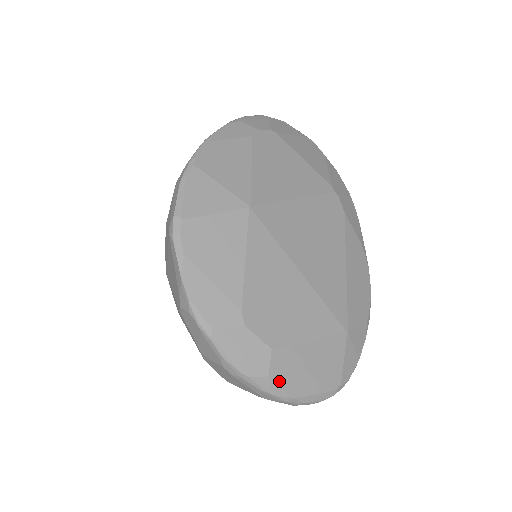
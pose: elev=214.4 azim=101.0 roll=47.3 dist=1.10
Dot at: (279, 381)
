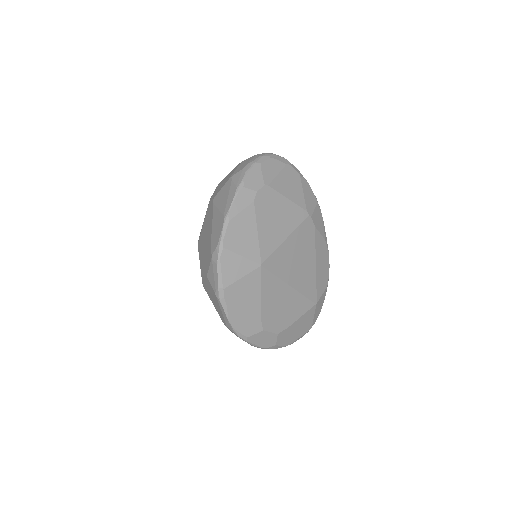
Dot at: (281, 343)
